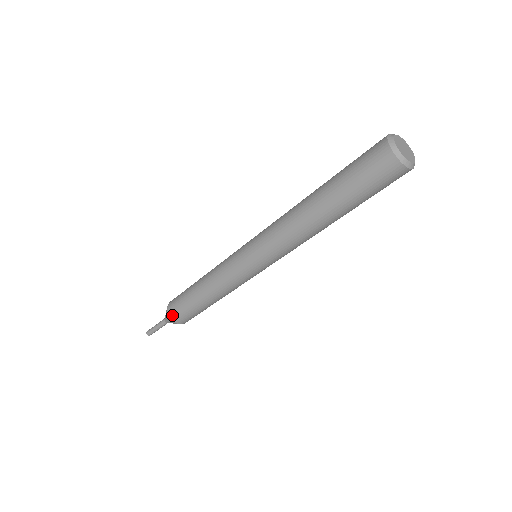
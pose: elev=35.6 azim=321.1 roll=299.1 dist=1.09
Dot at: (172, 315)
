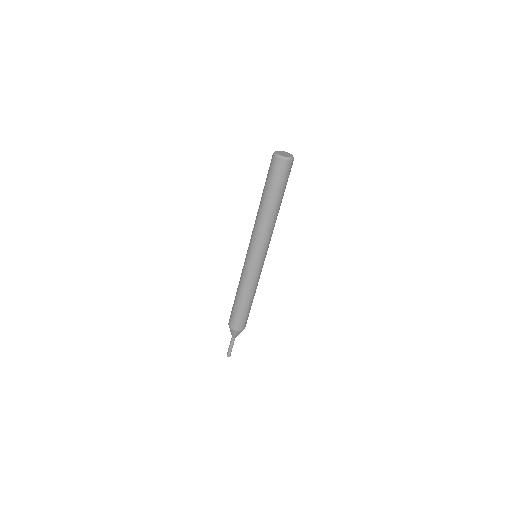
Dot at: (230, 324)
